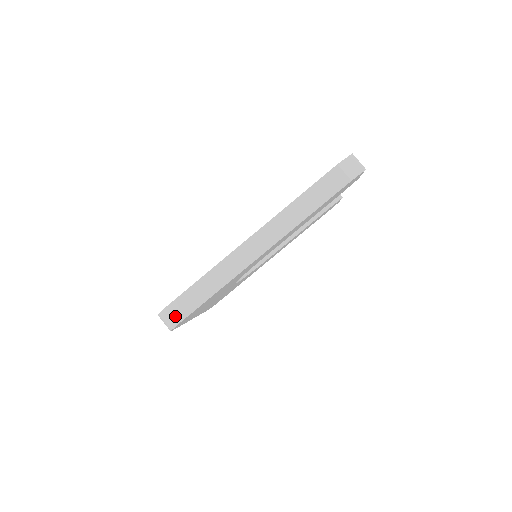
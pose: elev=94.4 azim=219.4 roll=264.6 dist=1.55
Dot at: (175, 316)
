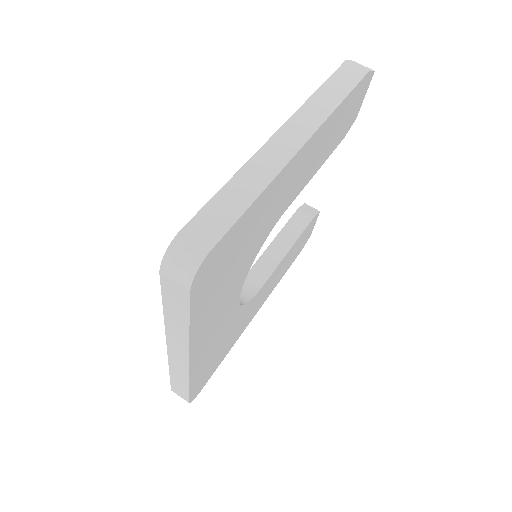
Dot at: (198, 243)
